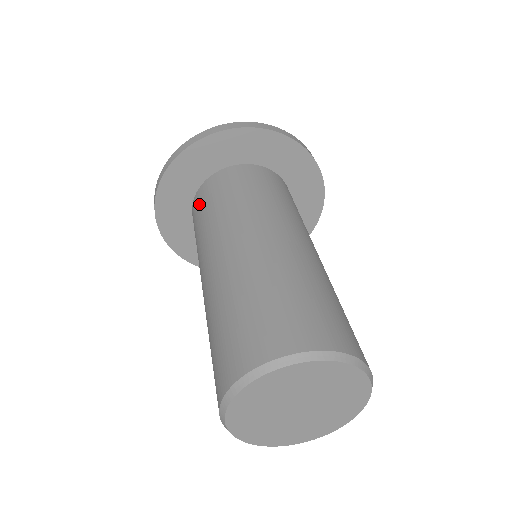
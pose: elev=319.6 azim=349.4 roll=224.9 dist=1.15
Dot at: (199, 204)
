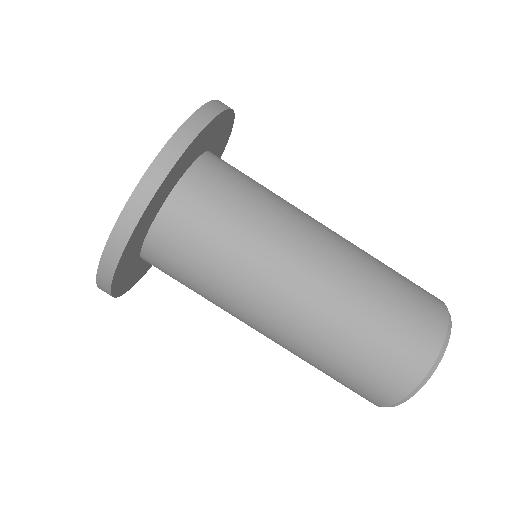
Dot at: occluded
